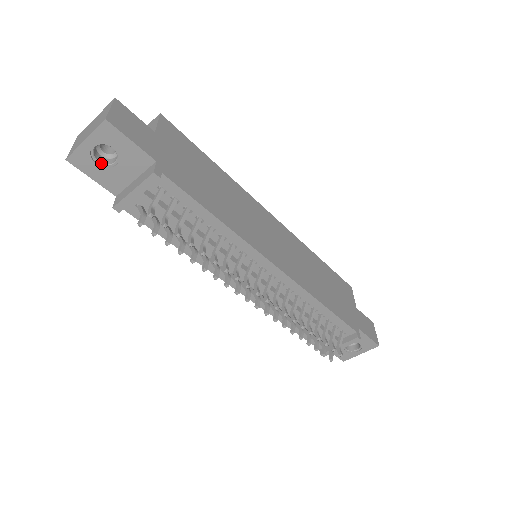
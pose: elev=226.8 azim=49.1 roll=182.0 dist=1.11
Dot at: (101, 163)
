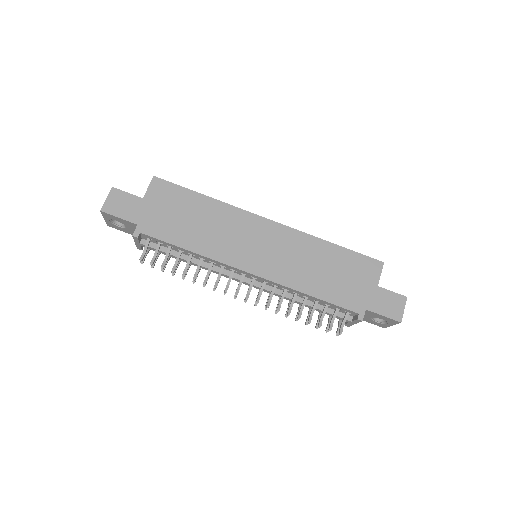
Dot at: (121, 226)
